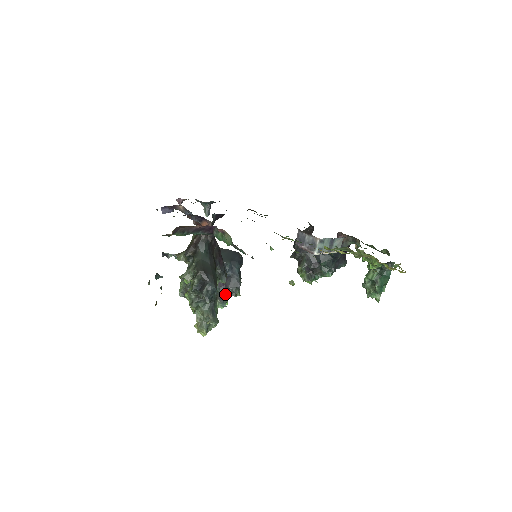
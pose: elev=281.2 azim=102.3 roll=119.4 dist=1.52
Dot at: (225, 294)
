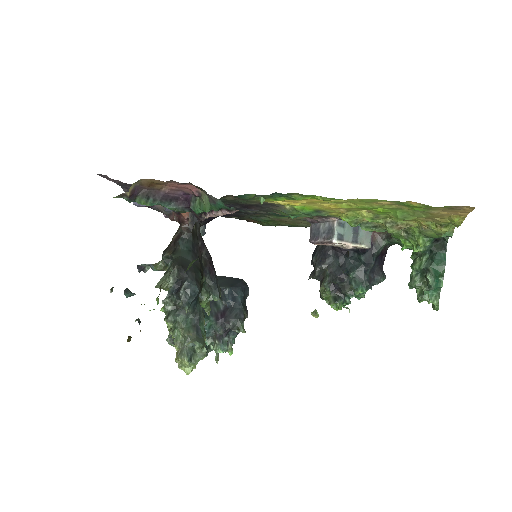
Dot at: (224, 330)
